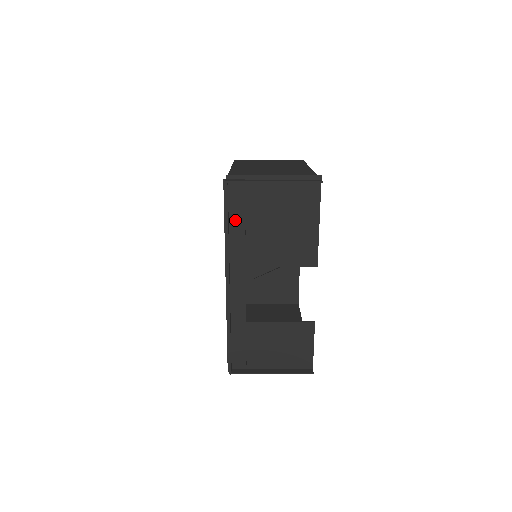
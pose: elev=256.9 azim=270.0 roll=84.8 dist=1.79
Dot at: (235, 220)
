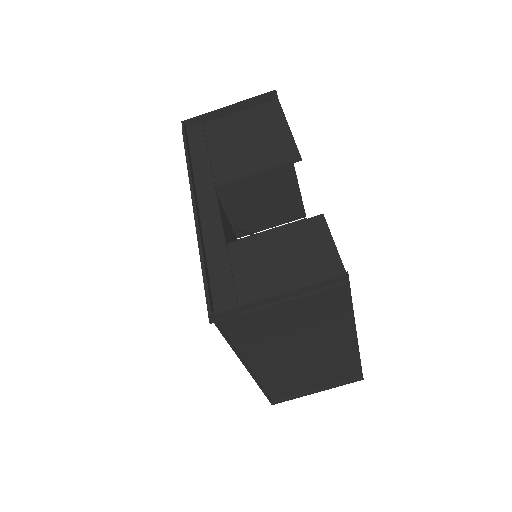
Dot at: (197, 151)
